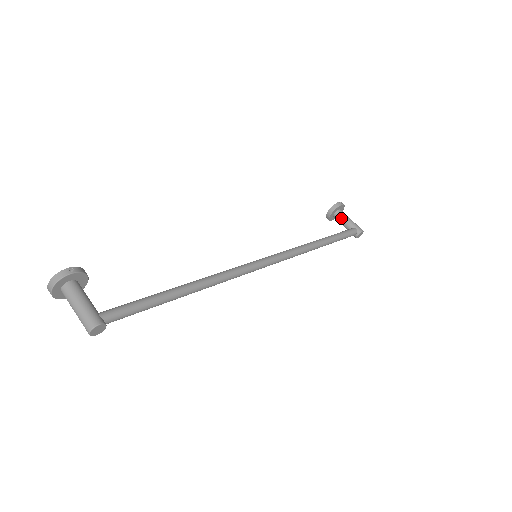
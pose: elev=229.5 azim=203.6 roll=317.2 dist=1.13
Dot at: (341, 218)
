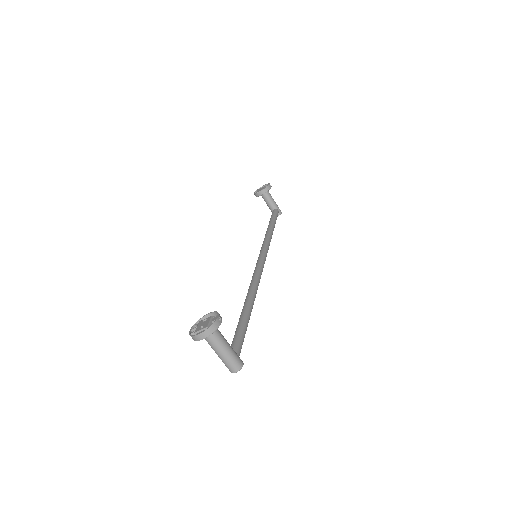
Dot at: (268, 198)
